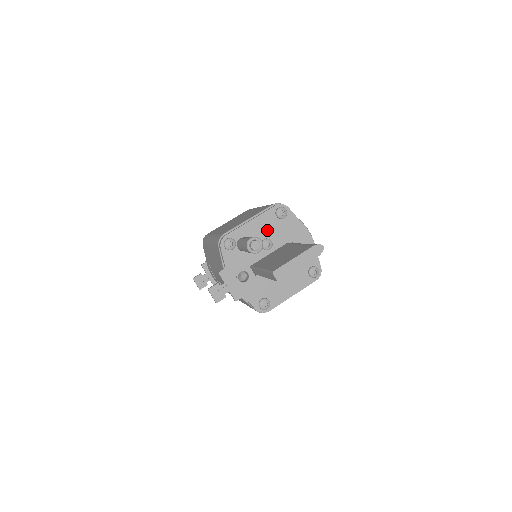
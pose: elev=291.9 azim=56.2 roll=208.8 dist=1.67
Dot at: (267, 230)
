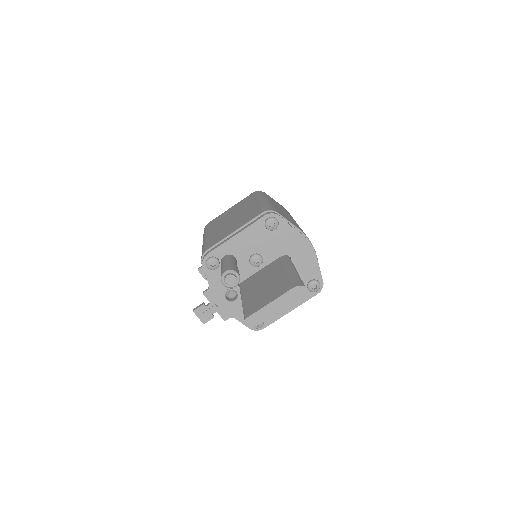
Dot at: (256, 244)
